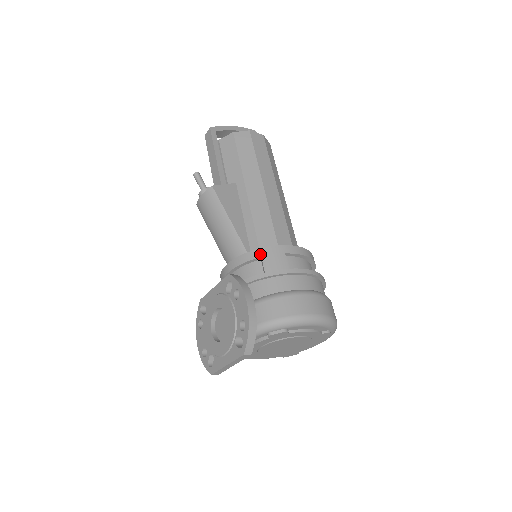
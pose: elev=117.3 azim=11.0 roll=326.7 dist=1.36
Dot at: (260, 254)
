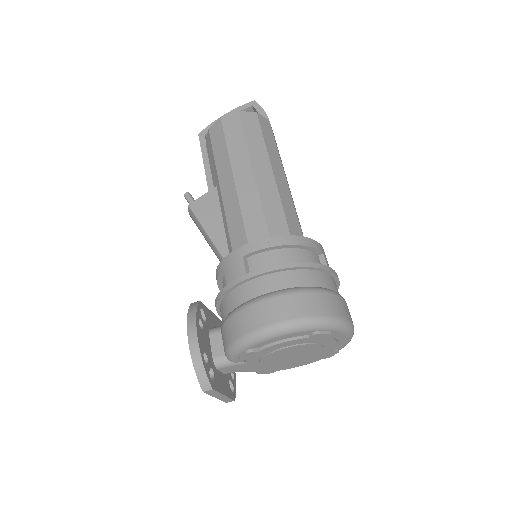
Dot at: (222, 267)
